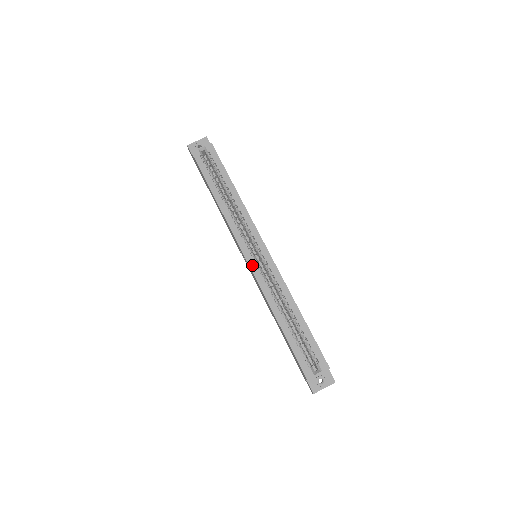
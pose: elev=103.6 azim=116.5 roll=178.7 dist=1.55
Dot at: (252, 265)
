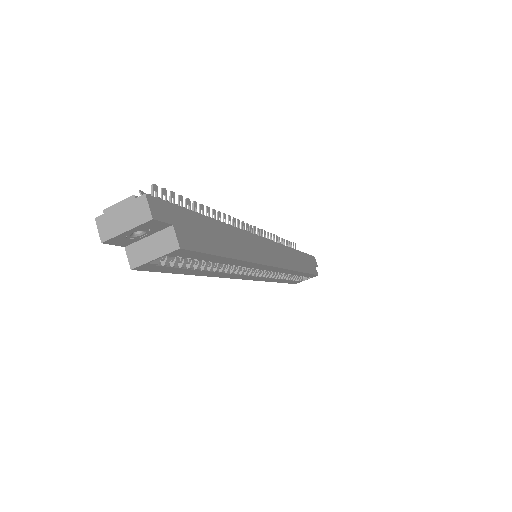
Dot at: (255, 279)
